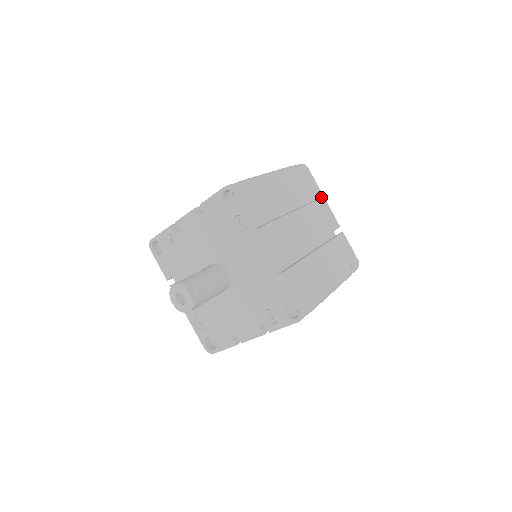
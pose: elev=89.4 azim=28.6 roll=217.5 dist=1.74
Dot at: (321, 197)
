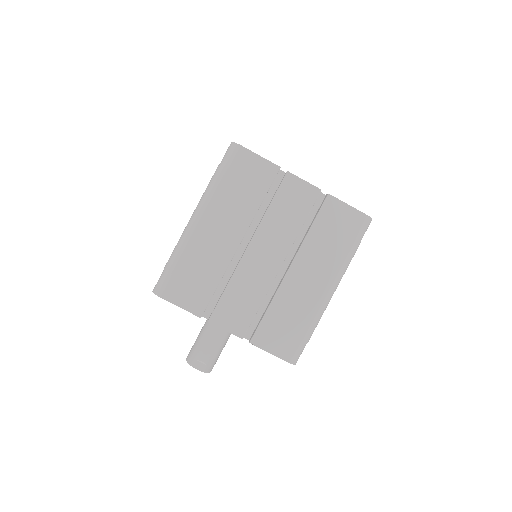
Dot at: (277, 173)
